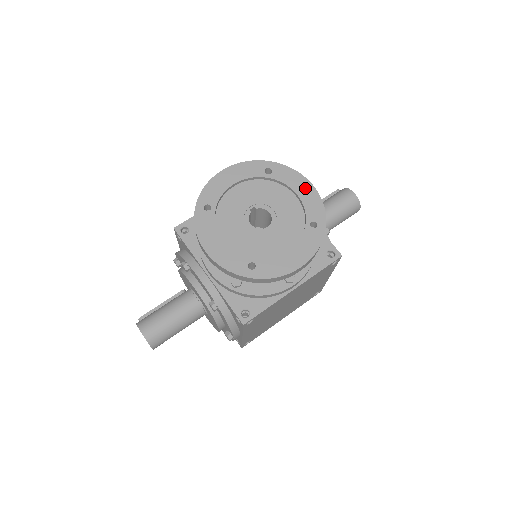
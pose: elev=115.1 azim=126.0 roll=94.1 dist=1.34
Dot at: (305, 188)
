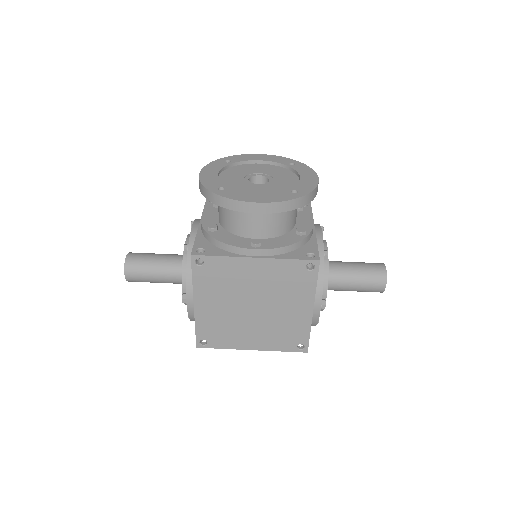
Dot at: (310, 178)
